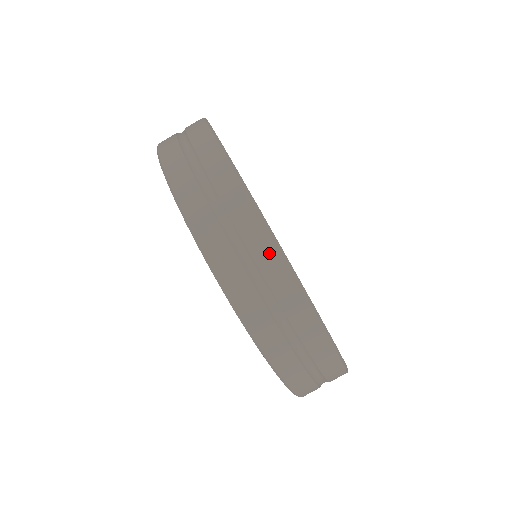
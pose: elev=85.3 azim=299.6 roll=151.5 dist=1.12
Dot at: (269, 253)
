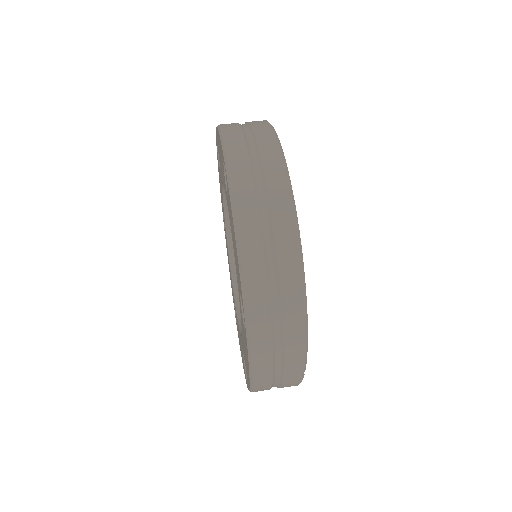
Dot at: (287, 226)
